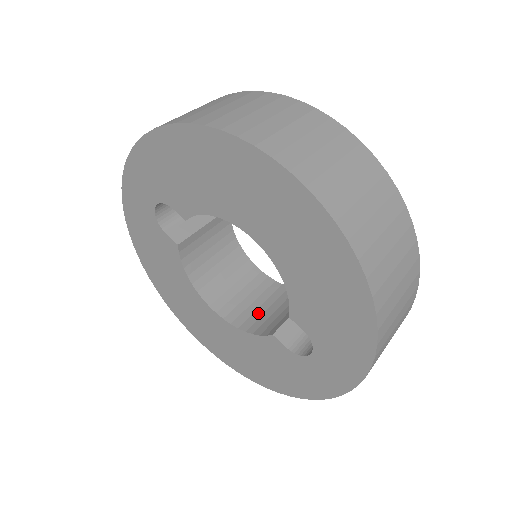
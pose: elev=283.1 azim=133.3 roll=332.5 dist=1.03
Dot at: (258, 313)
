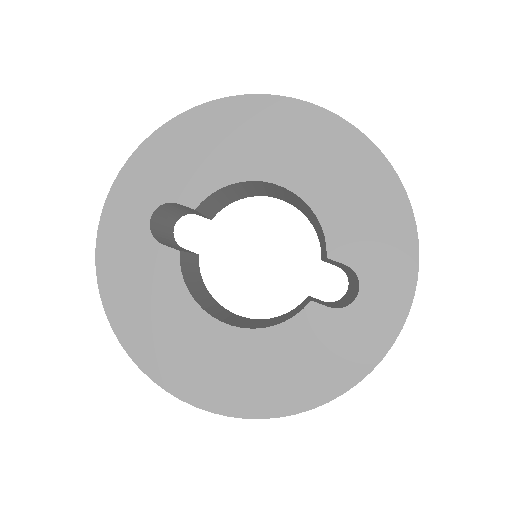
Dot at: (271, 323)
